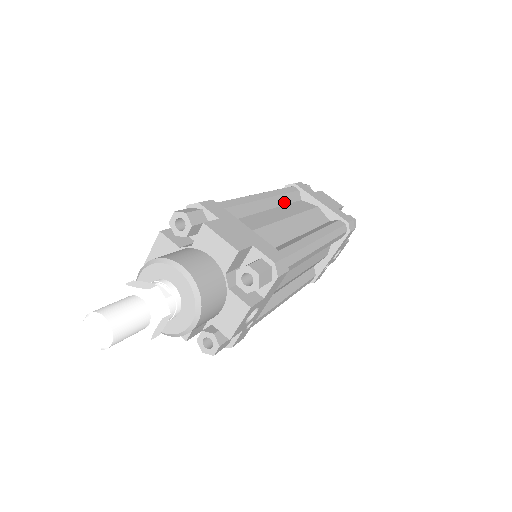
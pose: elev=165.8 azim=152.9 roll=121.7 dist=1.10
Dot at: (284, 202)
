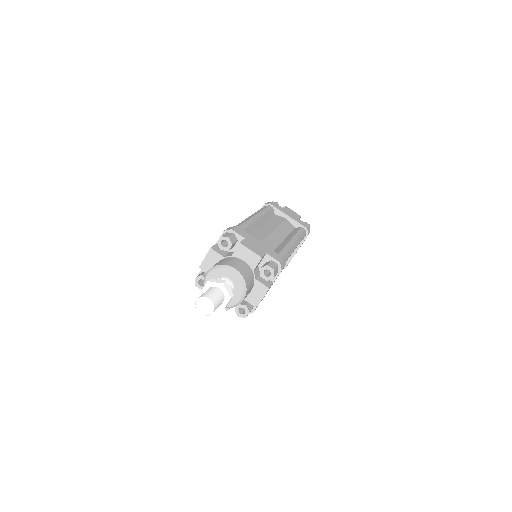
Dot at: (267, 218)
